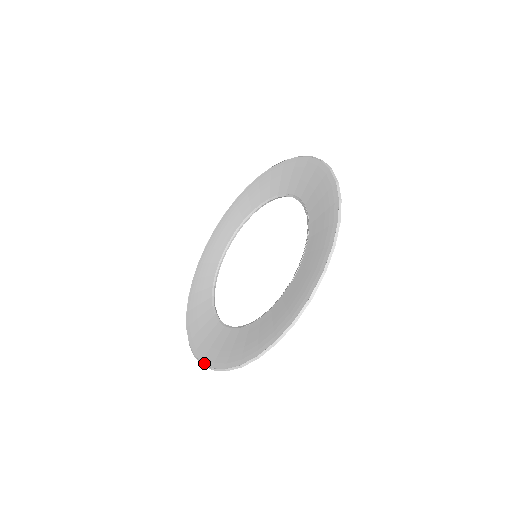
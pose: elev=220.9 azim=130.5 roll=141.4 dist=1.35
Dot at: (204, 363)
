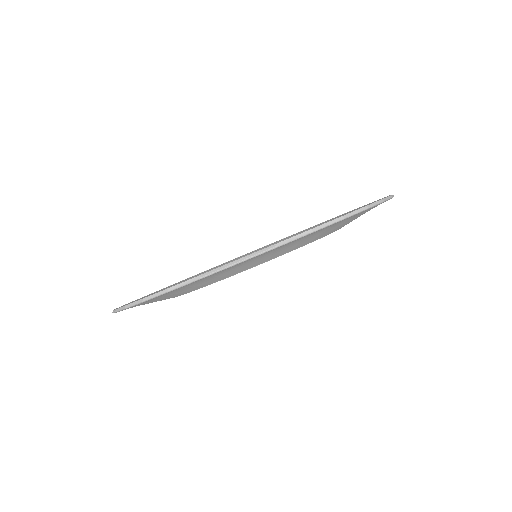
Dot at: (284, 240)
